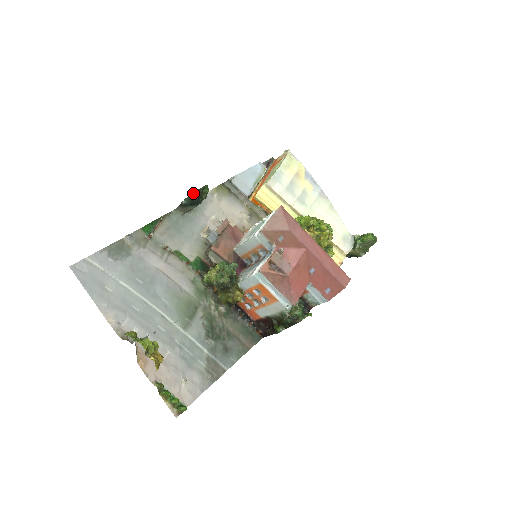
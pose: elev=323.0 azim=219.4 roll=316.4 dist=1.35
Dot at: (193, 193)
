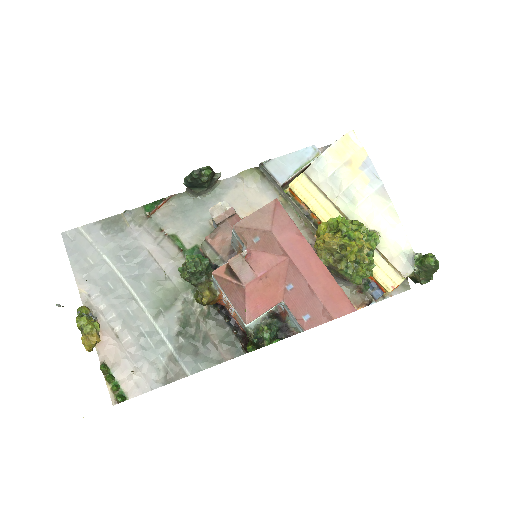
Dot at: (190, 174)
